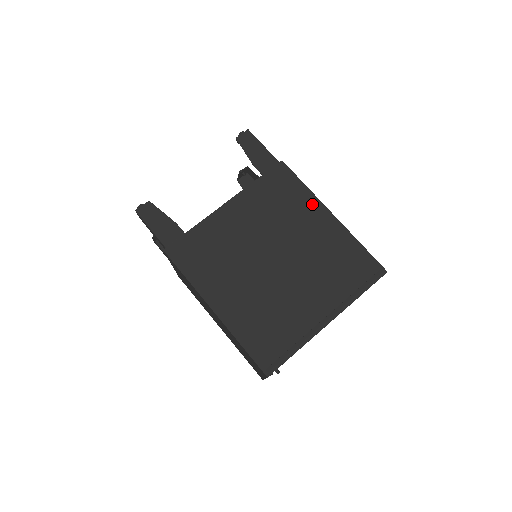
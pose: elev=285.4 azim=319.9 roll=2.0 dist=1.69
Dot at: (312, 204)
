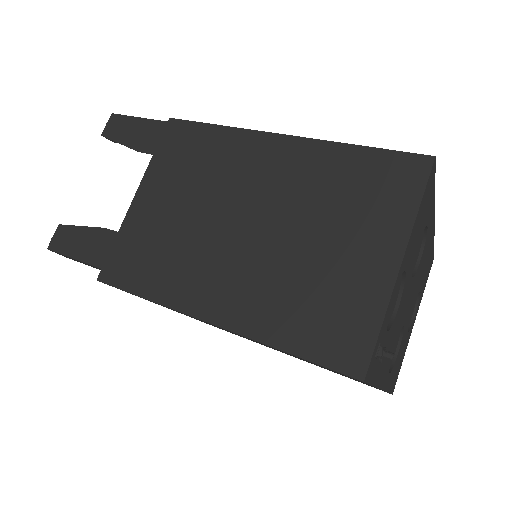
Dot at: occluded
